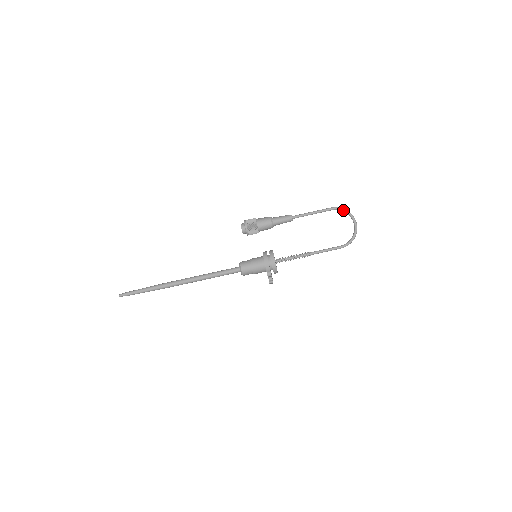
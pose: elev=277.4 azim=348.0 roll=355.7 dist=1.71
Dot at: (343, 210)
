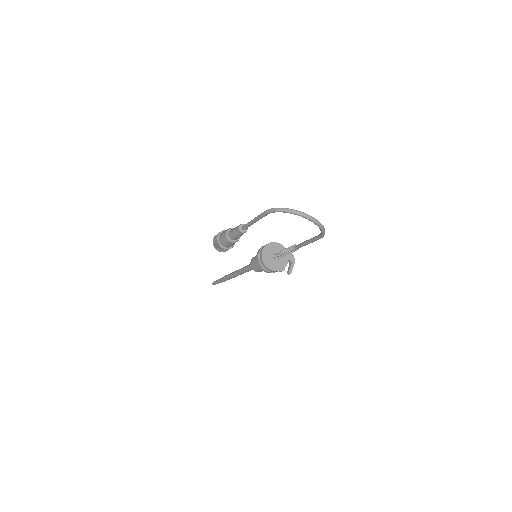
Dot at: occluded
